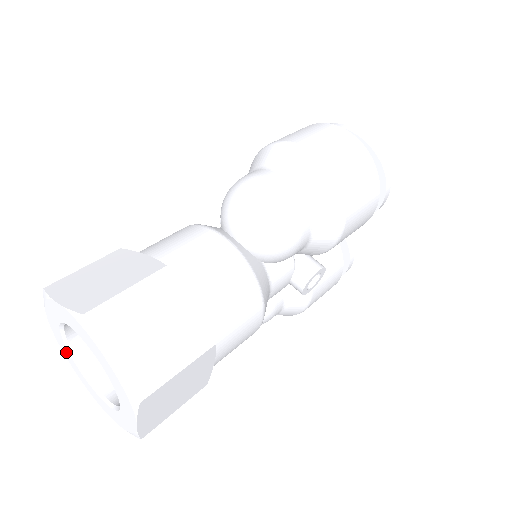
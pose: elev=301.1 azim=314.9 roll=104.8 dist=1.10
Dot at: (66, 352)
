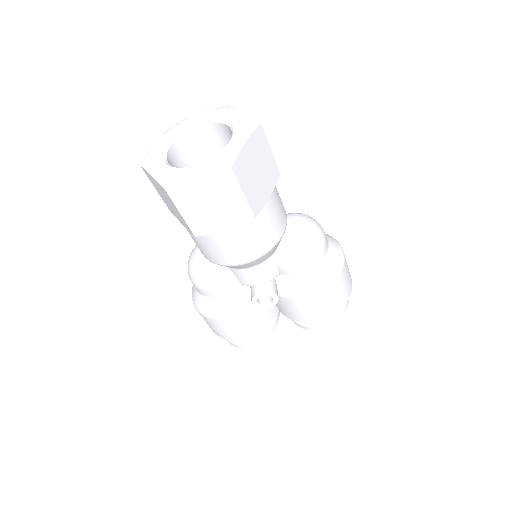
Dot at: (174, 132)
